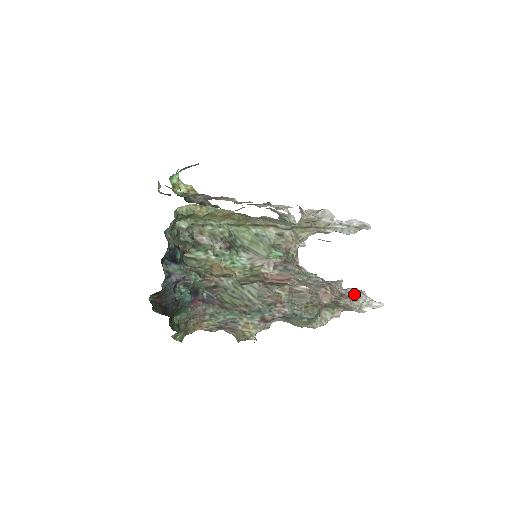
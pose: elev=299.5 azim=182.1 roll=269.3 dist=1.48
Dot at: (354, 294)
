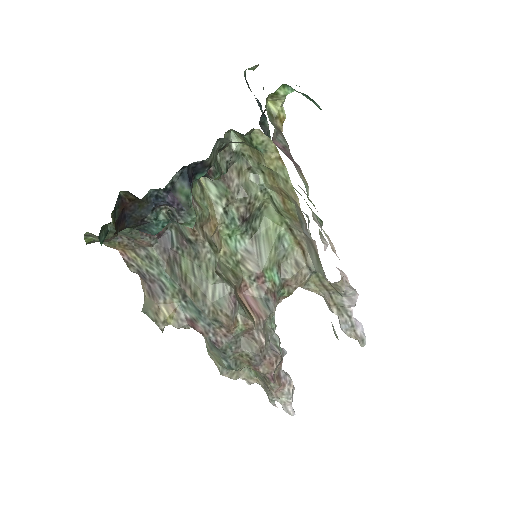
Dot at: (287, 385)
